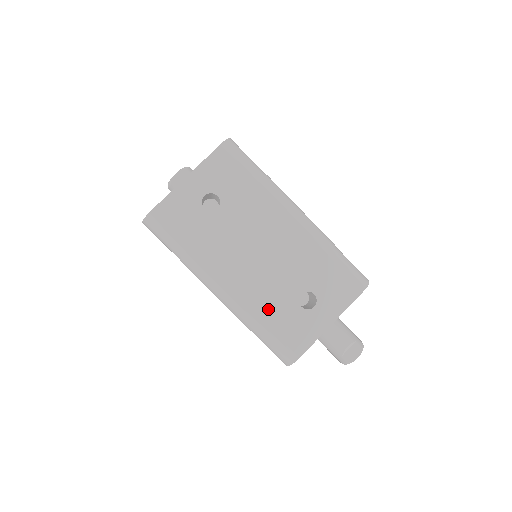
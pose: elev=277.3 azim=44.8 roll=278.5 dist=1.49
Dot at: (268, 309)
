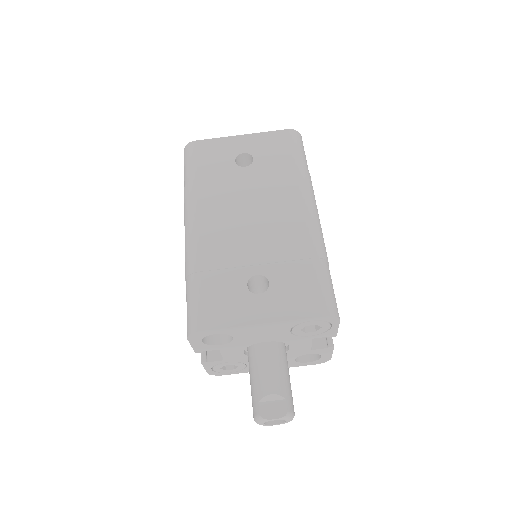
Dot at: (215, 265)
